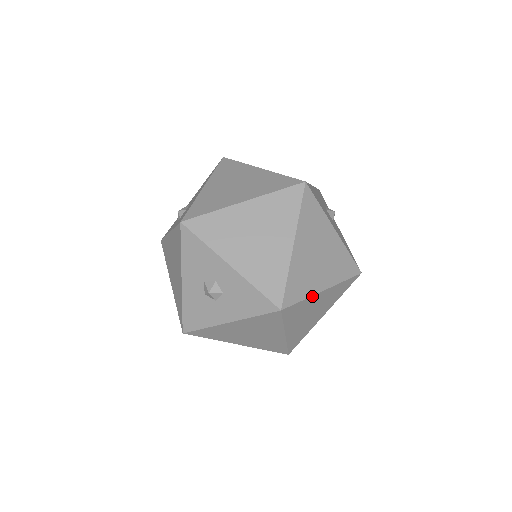
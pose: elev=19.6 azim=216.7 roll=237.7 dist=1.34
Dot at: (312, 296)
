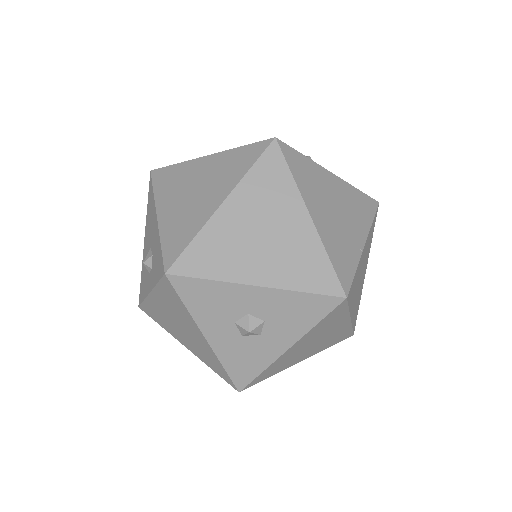
Dot at: (359, 260)
